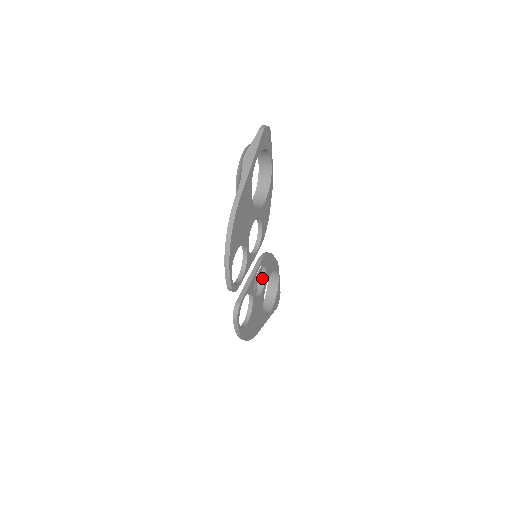
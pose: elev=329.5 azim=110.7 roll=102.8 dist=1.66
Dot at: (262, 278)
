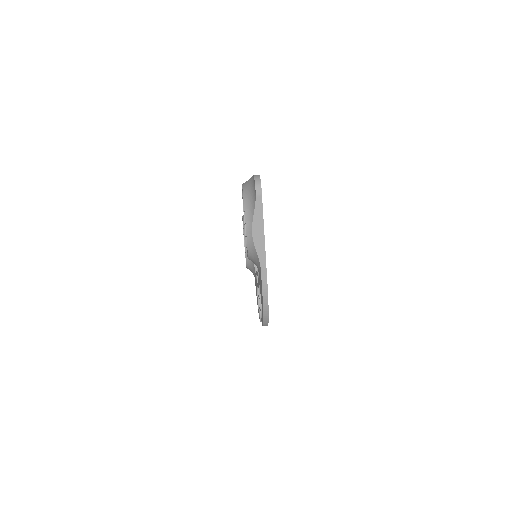
Dot at: occluded
